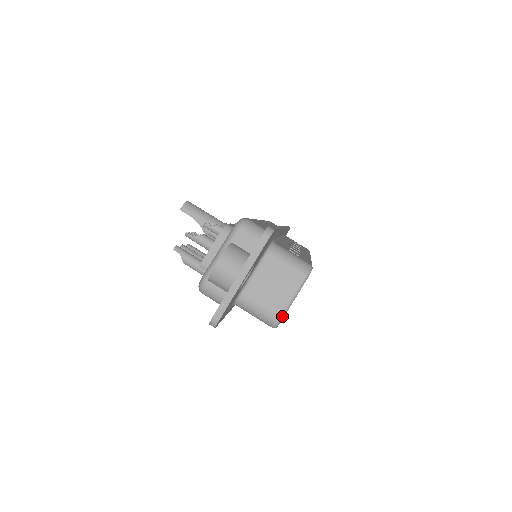
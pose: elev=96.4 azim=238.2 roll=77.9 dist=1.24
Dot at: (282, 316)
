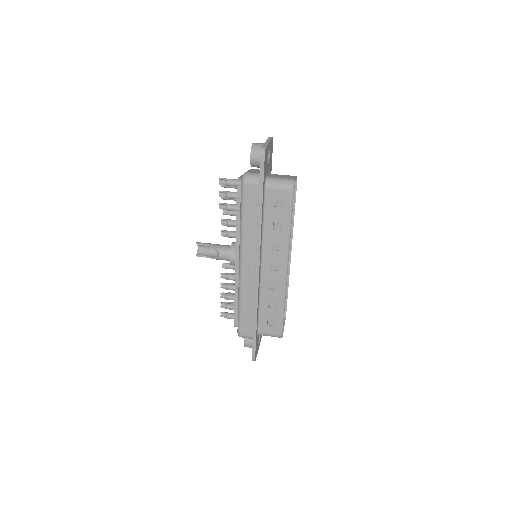
Dot at: (294, 179)
